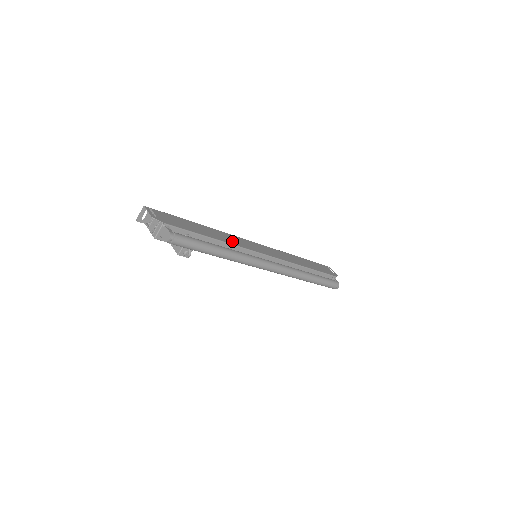
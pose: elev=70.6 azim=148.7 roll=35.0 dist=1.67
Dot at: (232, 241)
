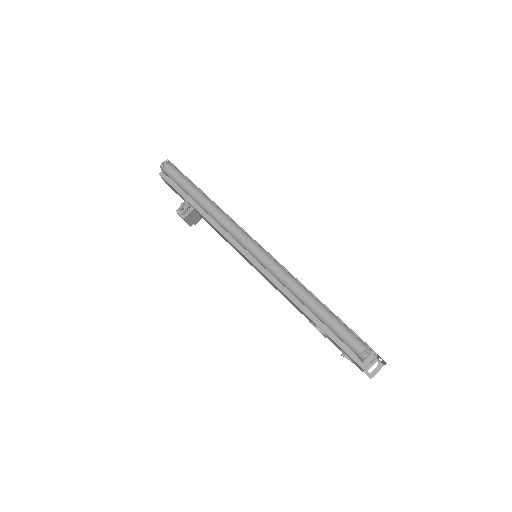
Dot at: occluded
